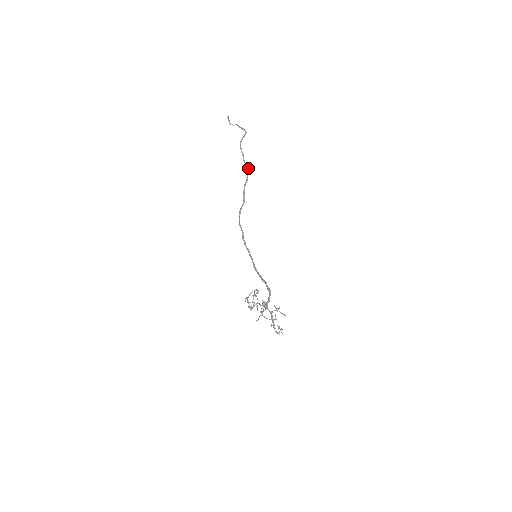
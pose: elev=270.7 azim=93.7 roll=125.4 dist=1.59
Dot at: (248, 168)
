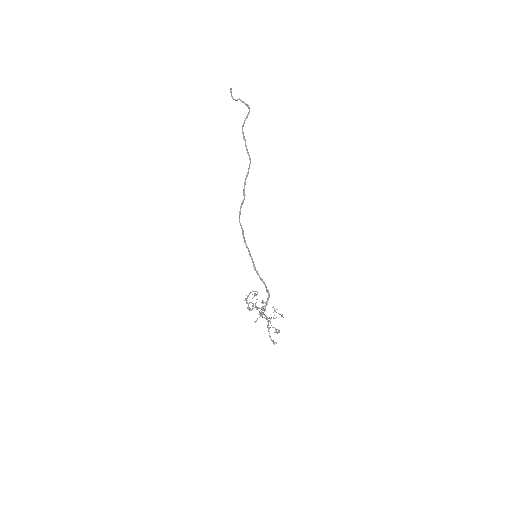
Dot at: (250, 158)
